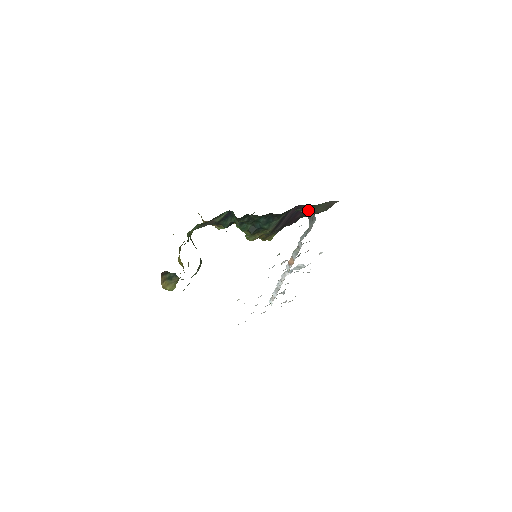
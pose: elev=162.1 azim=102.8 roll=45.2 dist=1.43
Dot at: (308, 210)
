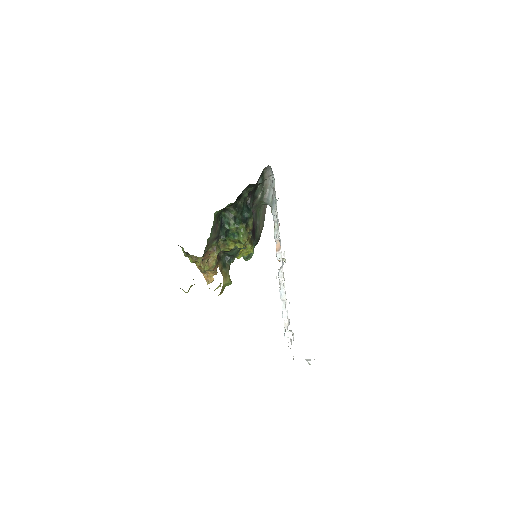
Dot at: (265, 180)
